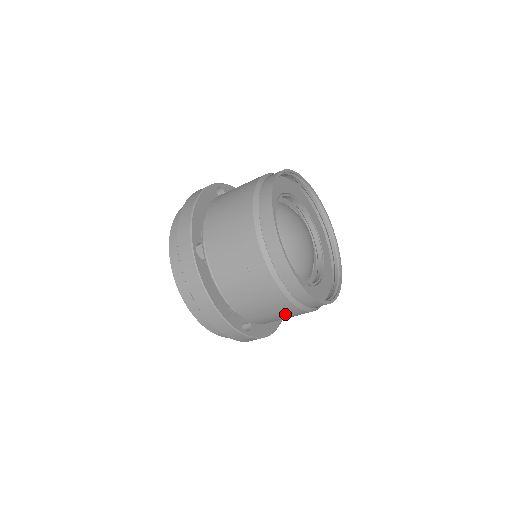
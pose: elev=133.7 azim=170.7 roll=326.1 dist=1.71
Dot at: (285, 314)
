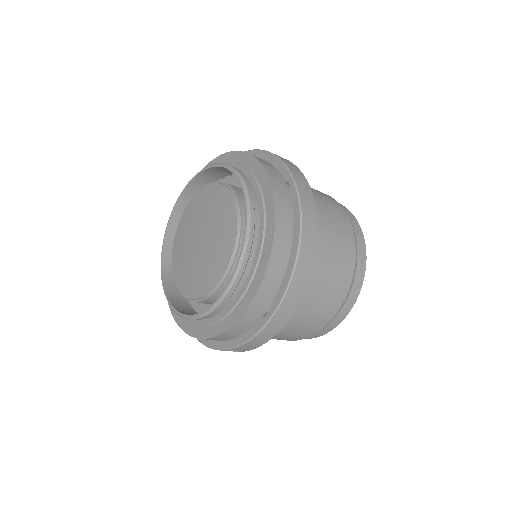
Dot at: (315, 319)
